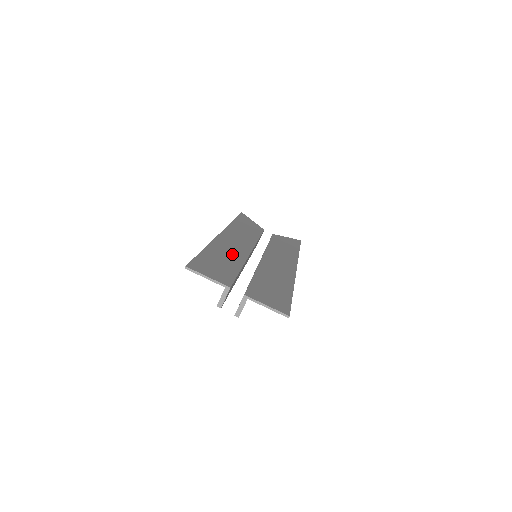
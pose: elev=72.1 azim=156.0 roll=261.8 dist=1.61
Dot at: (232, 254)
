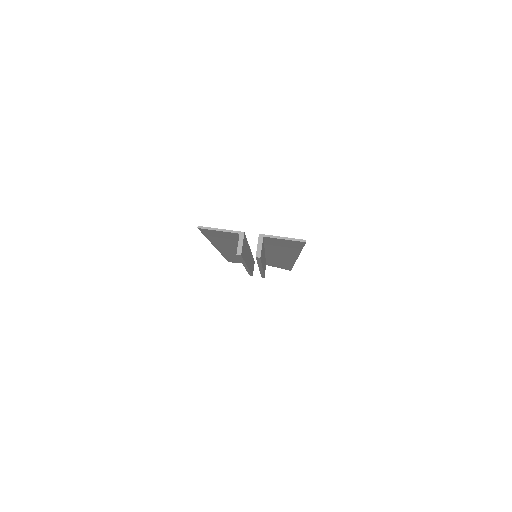
Dot at: occluded
